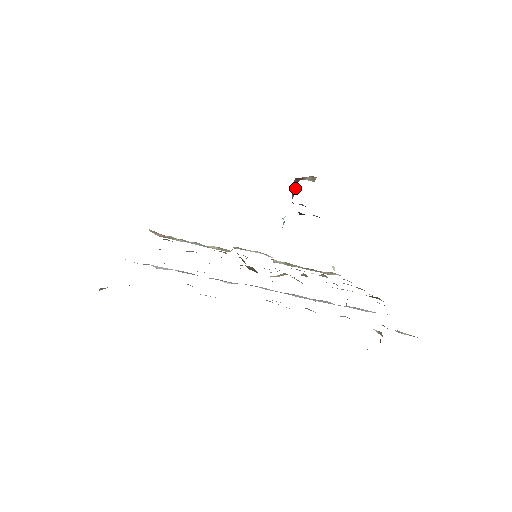
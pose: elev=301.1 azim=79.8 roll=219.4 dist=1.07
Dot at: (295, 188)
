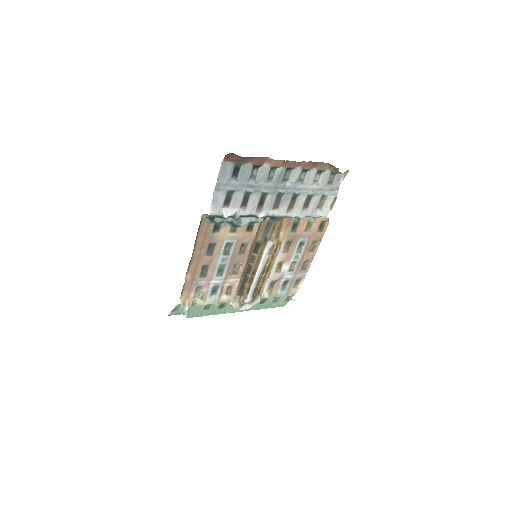
Dot at: occluded
